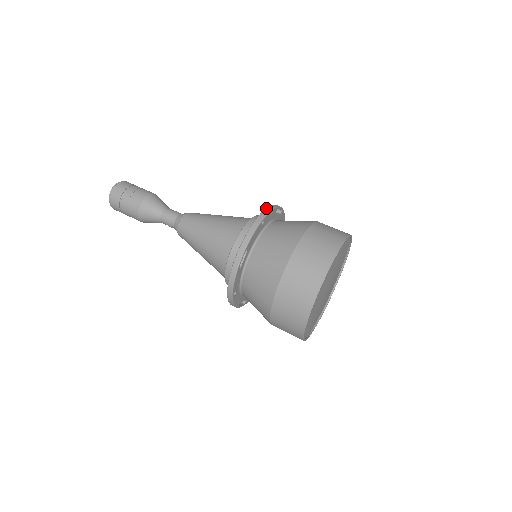
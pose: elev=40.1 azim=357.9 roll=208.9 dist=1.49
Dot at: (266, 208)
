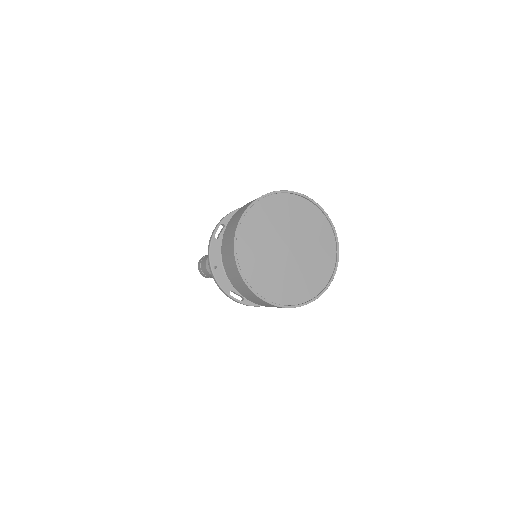
Dot at: occluded
